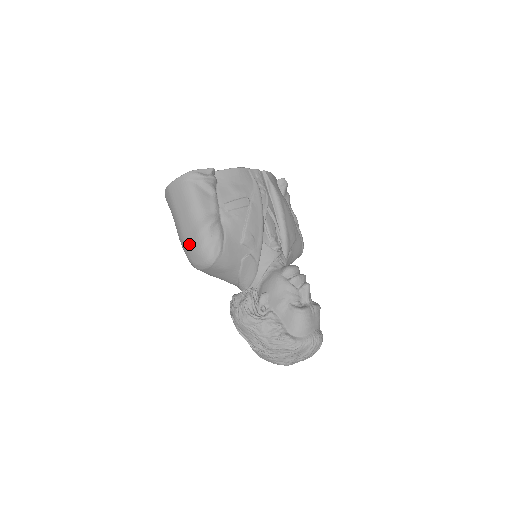
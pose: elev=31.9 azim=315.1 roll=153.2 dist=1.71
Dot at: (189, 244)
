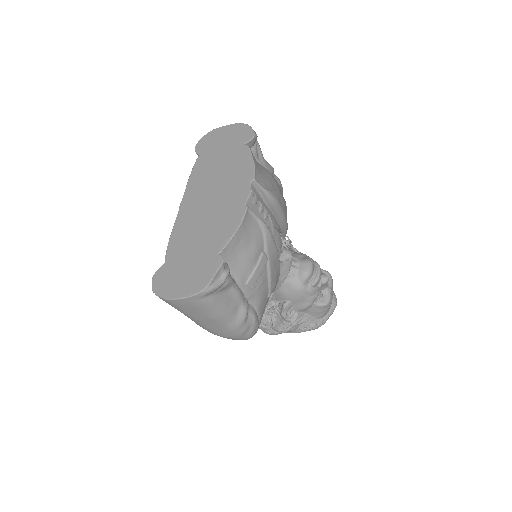
Dot at: (220, 335)
